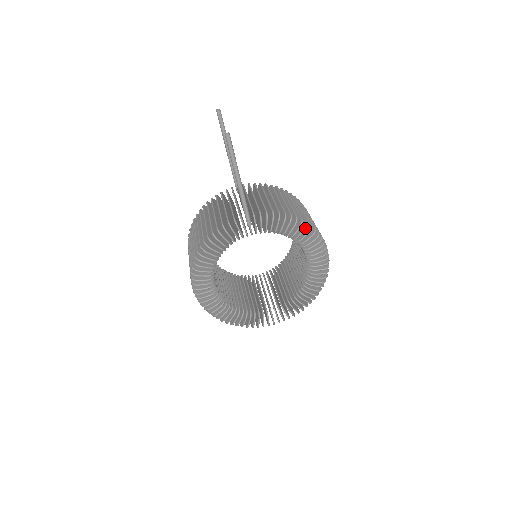
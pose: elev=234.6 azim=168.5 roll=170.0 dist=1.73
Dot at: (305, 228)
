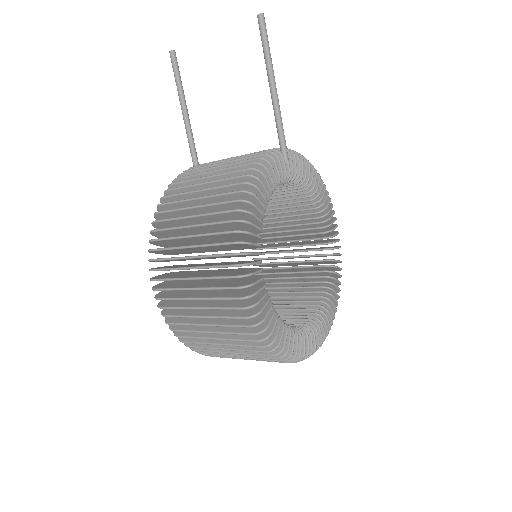
Dot at: occluded
